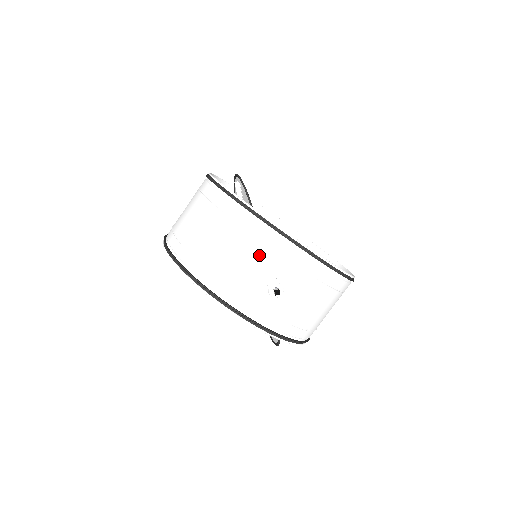
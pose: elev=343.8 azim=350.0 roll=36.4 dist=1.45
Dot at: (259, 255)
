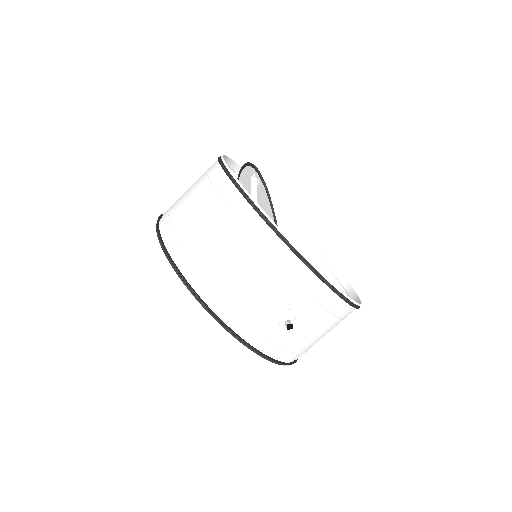
Dot at: (278, 284)
